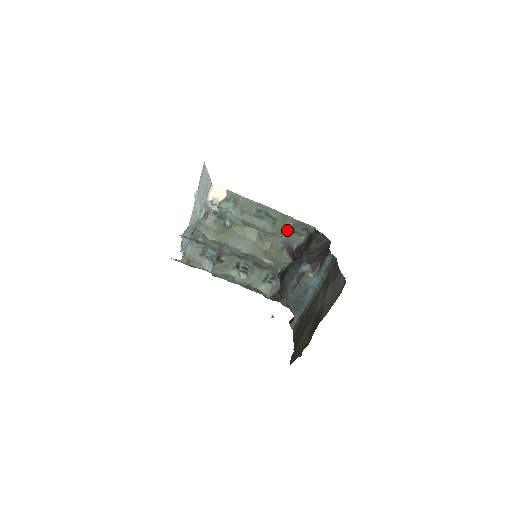
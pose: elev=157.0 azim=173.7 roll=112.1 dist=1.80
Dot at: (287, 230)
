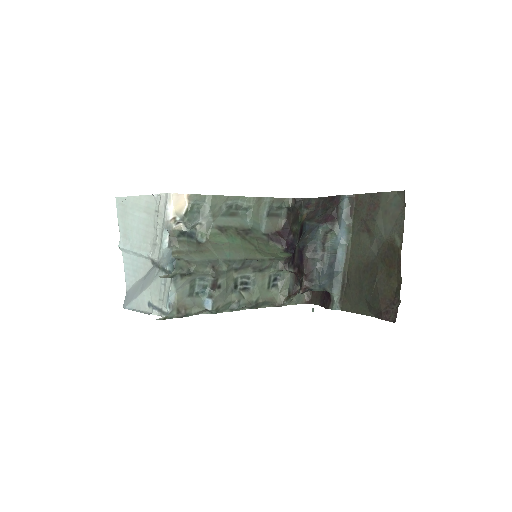
Dot at: (265, 216)
